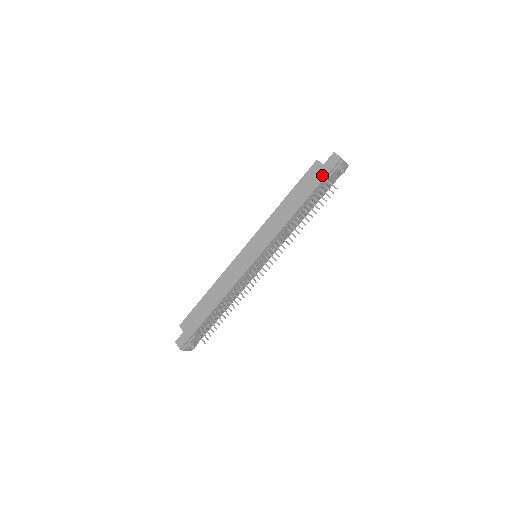
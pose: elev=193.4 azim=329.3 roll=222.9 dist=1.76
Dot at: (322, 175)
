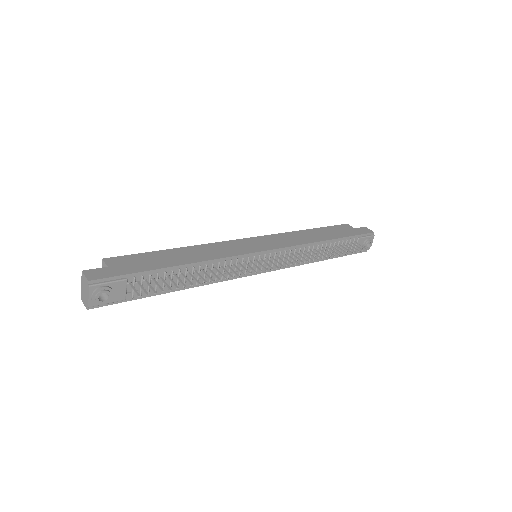
Dot at: (354, 232)
